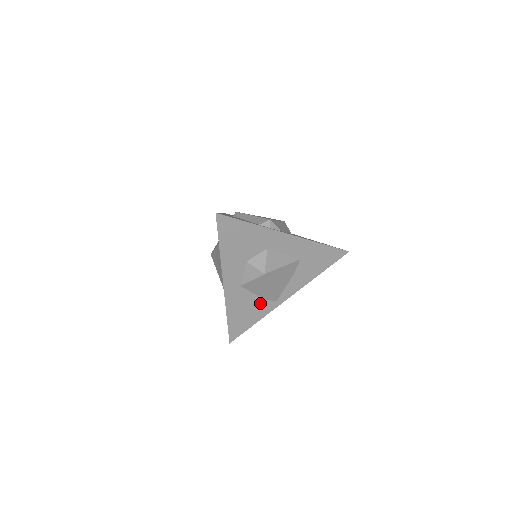
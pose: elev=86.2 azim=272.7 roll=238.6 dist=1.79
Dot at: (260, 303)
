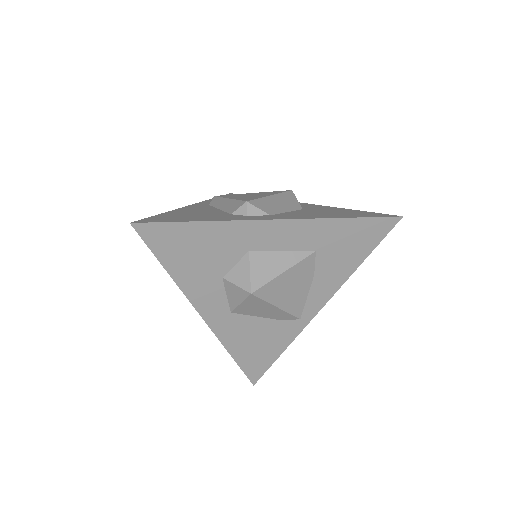
Dot at: (276, 326)
